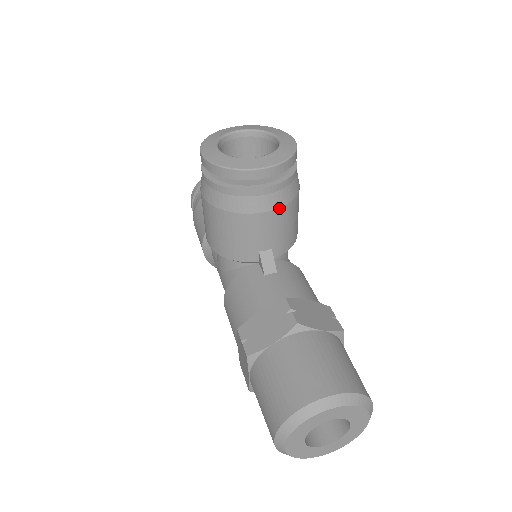
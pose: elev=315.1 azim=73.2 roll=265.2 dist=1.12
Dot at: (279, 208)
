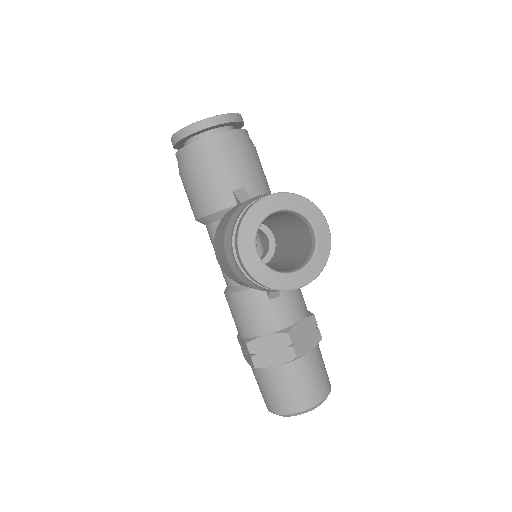
Dot at: occluded
